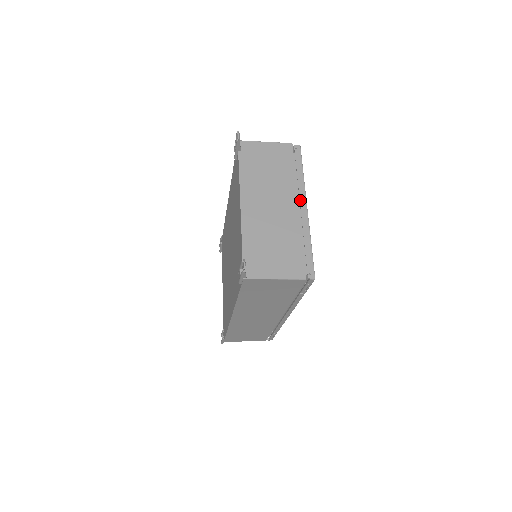
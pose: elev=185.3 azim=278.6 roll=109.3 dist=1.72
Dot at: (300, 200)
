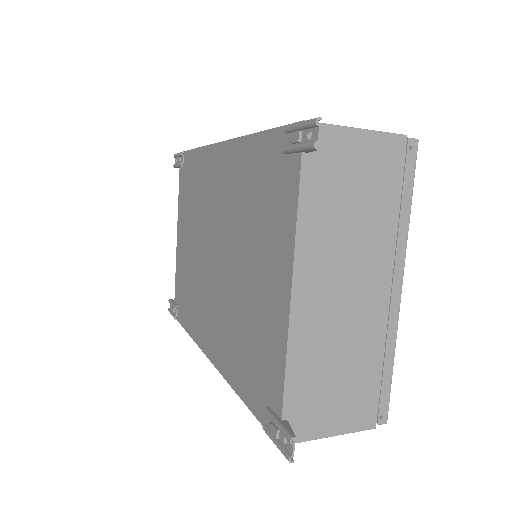
Dot at: (394, 273)
